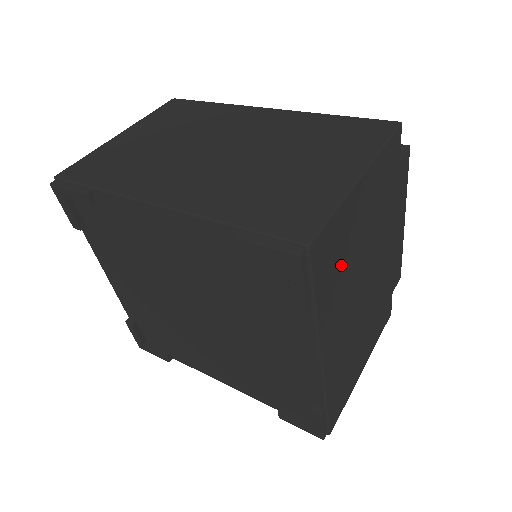
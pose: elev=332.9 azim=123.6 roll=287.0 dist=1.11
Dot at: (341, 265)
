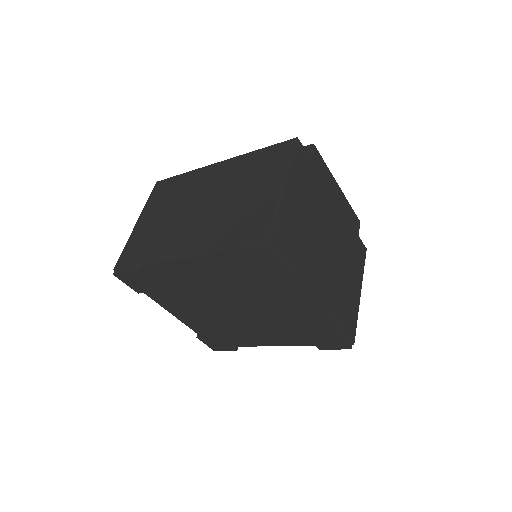
Dot at: (298, 241)
